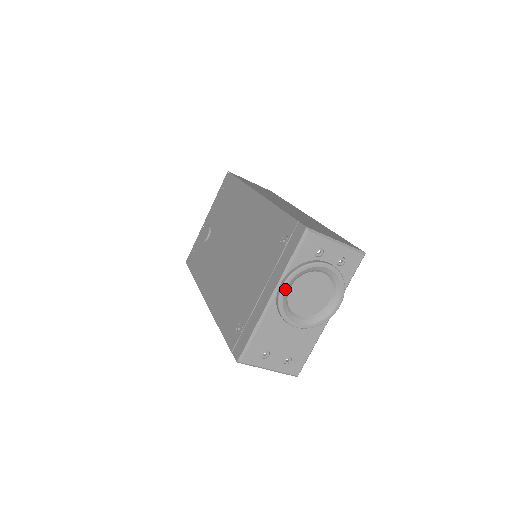
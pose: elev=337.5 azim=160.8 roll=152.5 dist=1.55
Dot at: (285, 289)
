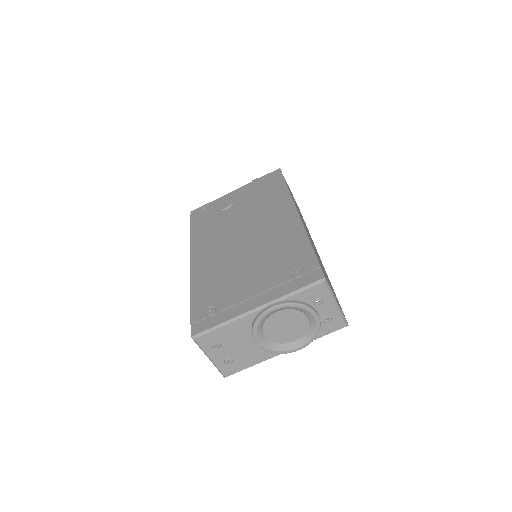
Dot at: (272, 311)
